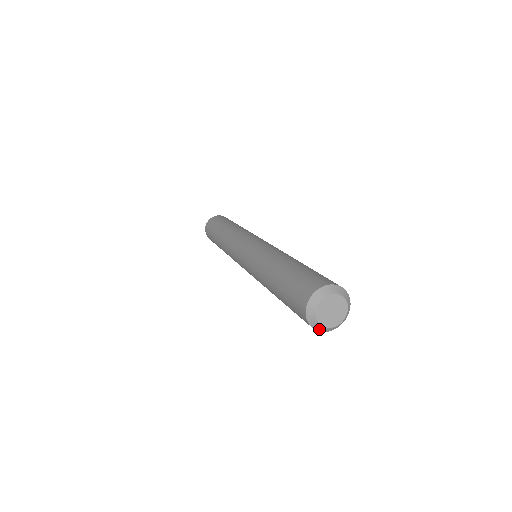
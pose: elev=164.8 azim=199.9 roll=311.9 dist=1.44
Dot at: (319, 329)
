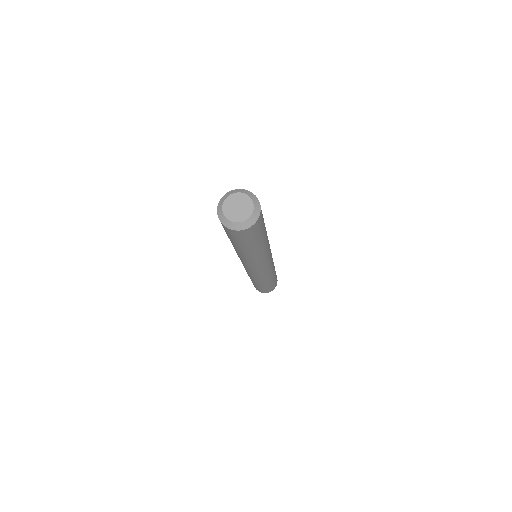
Dot at: (233, 227)
